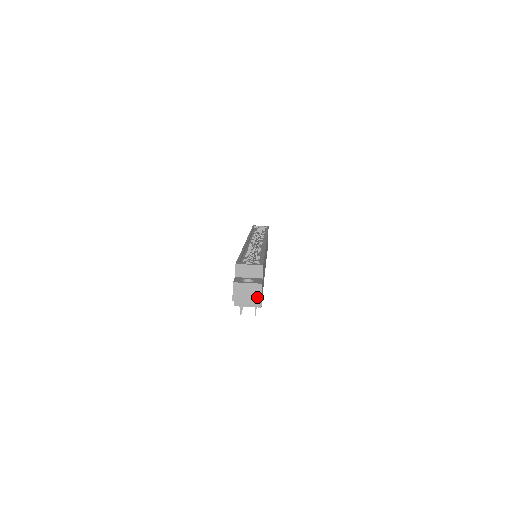
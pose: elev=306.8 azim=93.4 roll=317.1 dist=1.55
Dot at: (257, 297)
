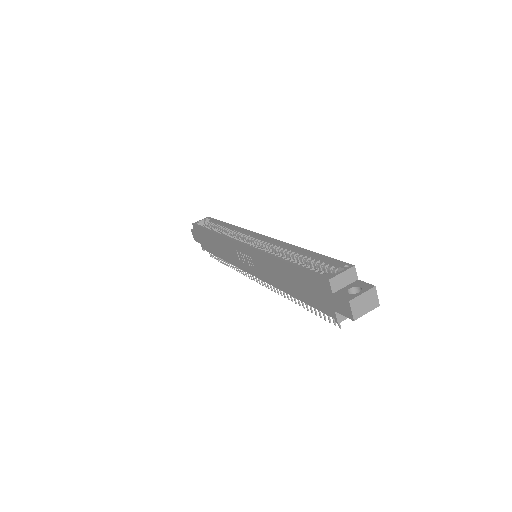
Dot at: (375, 302)
